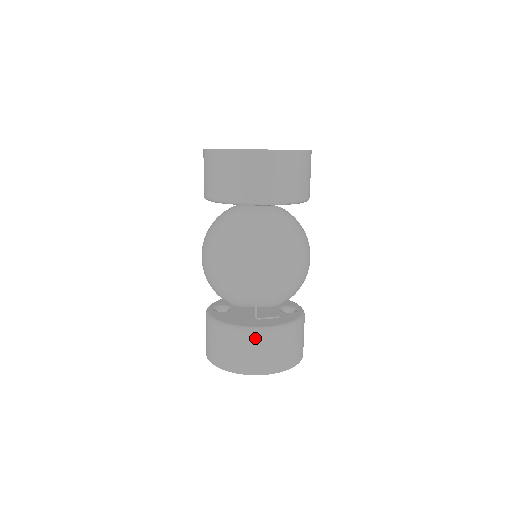
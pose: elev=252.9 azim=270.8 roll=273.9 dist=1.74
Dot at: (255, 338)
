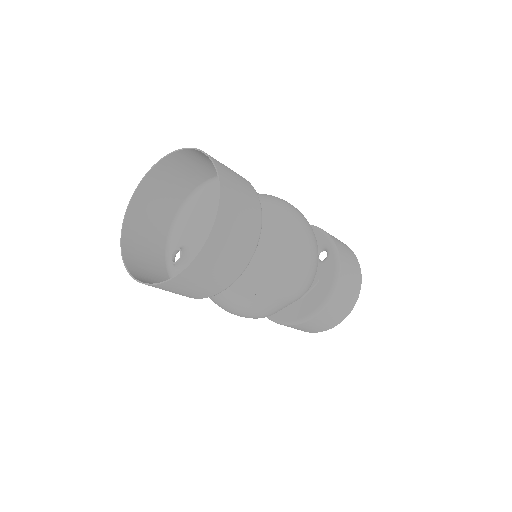
Dot at: (314, 321)
